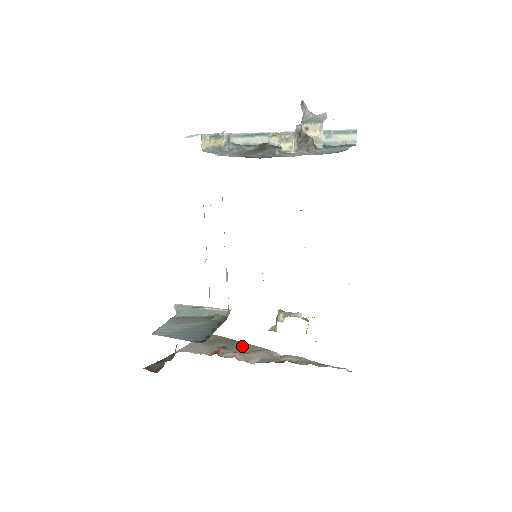
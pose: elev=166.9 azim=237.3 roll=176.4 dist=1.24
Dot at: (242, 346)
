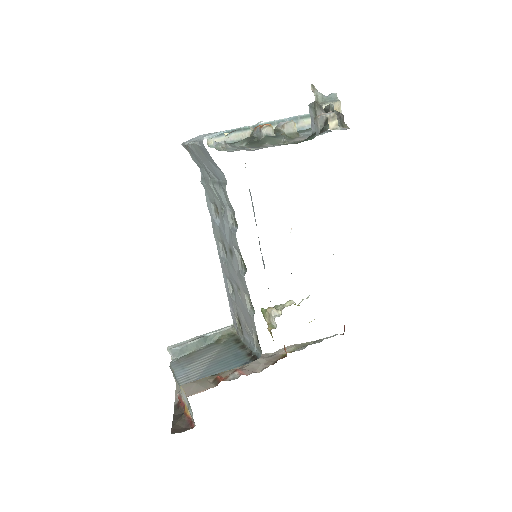
Dot at: occluded
